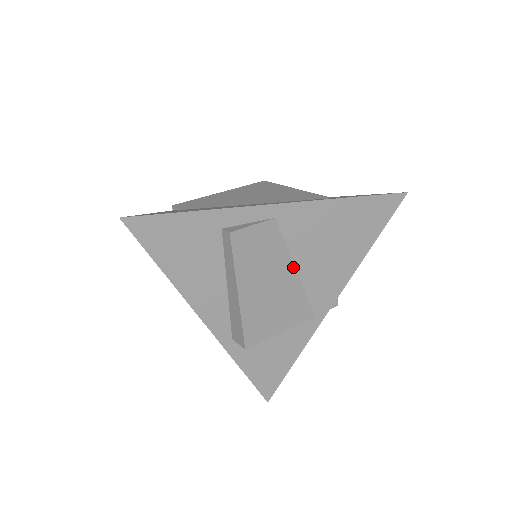
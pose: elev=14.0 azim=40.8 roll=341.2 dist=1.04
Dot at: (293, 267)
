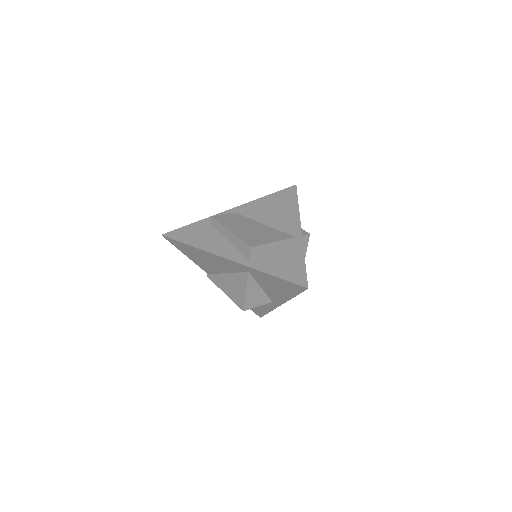
Dot at: (260, 224)
